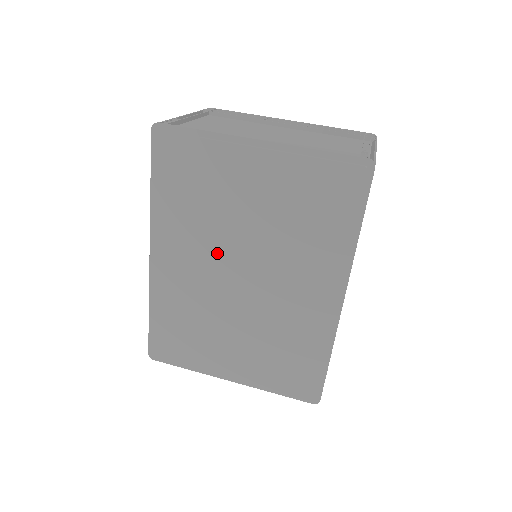
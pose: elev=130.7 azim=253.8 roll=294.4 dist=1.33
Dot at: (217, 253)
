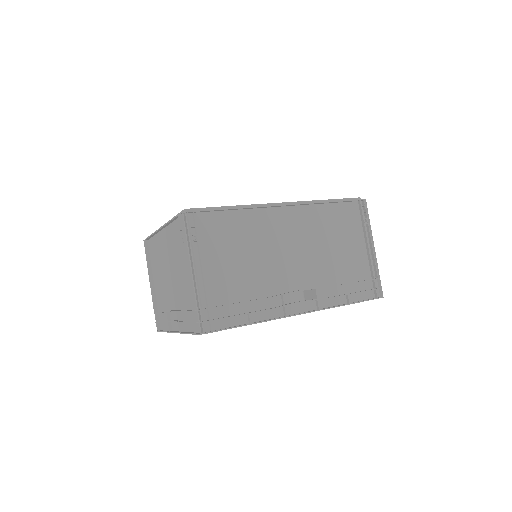
Dot at: occluded
